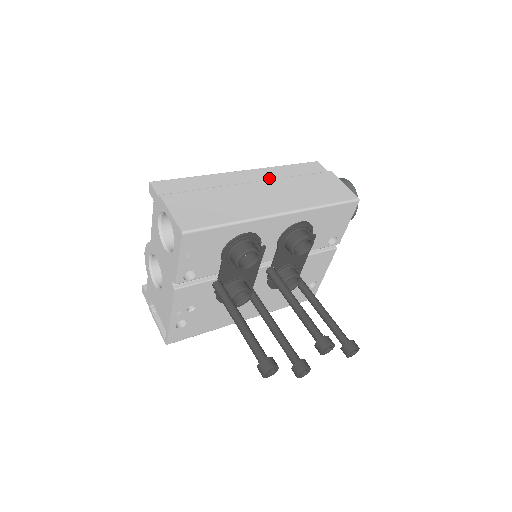
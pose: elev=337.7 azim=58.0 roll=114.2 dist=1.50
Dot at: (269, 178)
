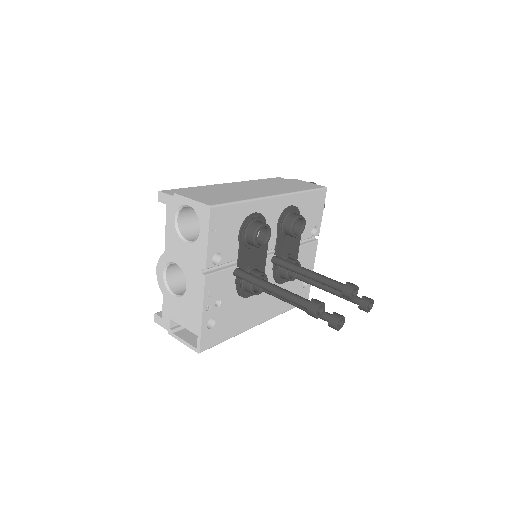
Dot at: occluded
